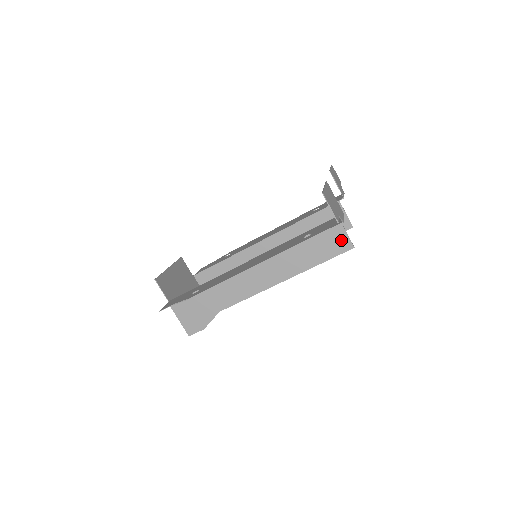
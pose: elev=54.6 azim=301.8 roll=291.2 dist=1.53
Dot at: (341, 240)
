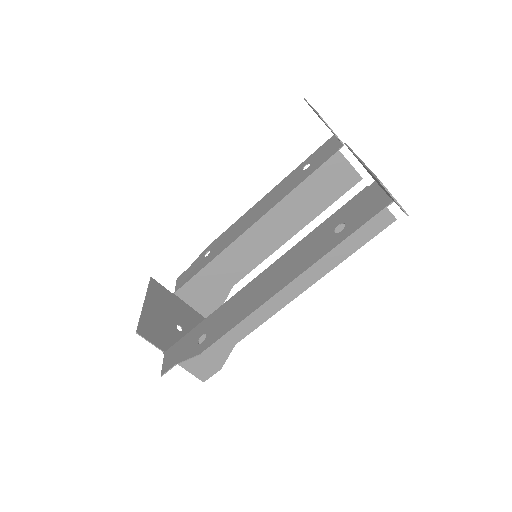
Dot at: (378, 215)
